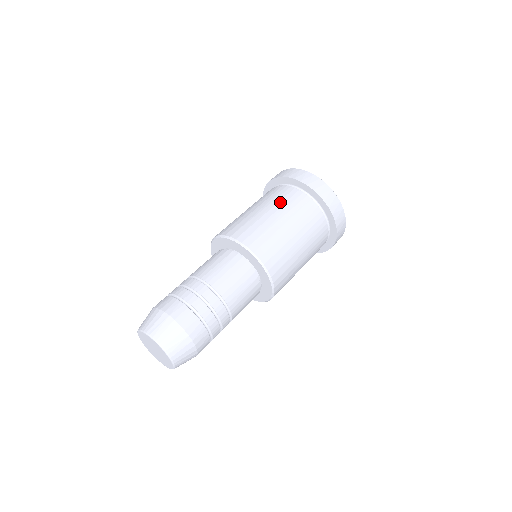
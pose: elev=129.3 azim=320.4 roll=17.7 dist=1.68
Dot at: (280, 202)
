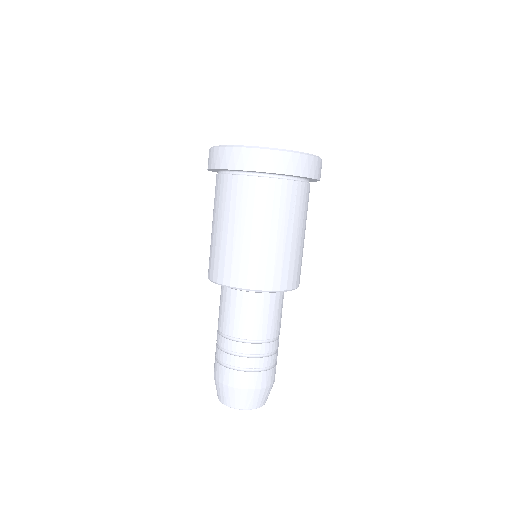
Dot at: (274, 212)
